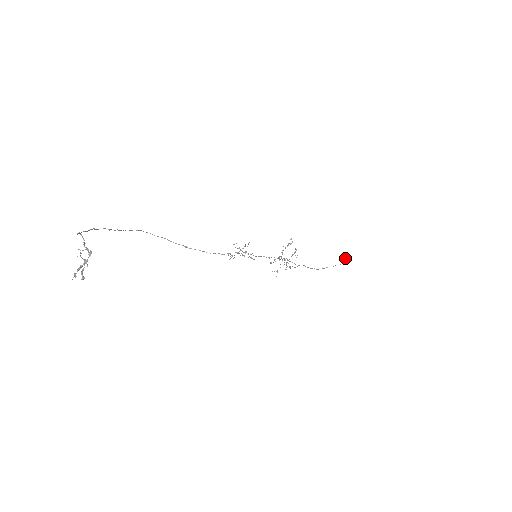
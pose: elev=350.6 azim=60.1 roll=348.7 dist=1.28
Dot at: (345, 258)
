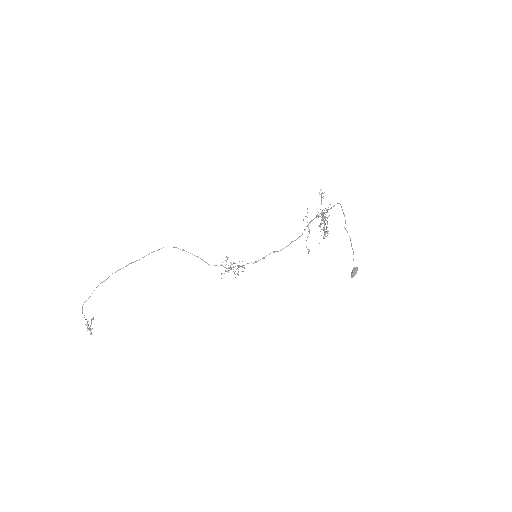
Dot at: (352, 276)
